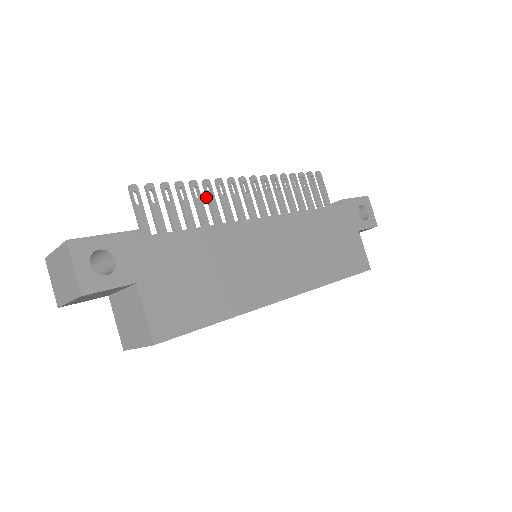
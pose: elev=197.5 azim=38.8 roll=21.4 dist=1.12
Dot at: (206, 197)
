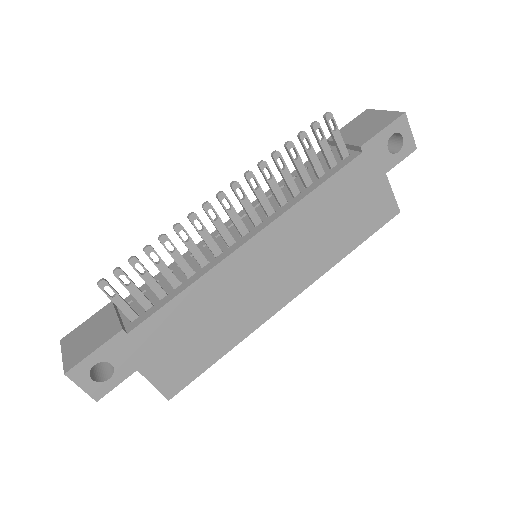
Dot at: occluded
